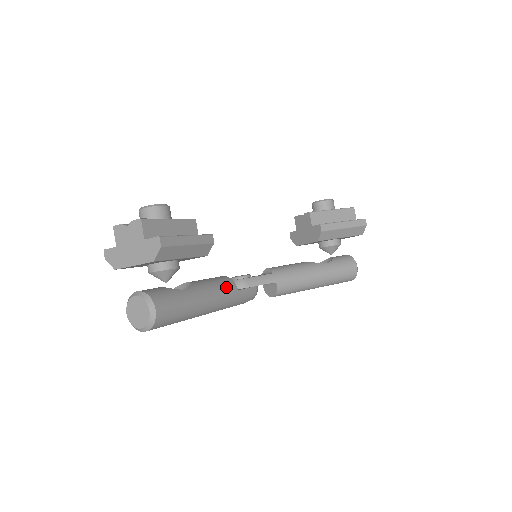
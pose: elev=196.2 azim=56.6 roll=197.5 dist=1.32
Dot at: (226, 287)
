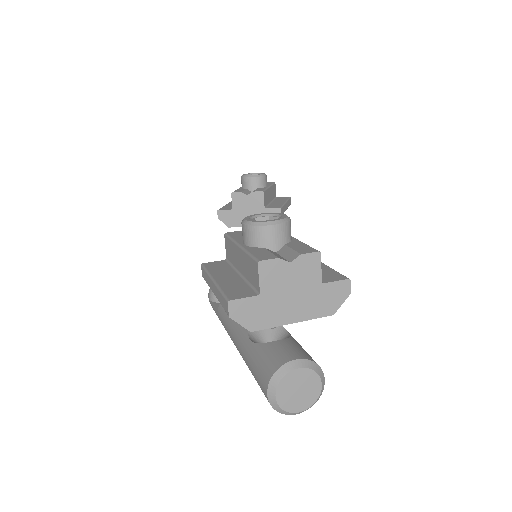
Dot at: occluded
